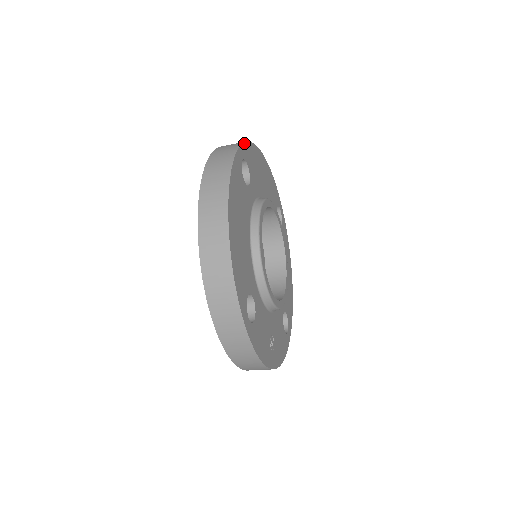
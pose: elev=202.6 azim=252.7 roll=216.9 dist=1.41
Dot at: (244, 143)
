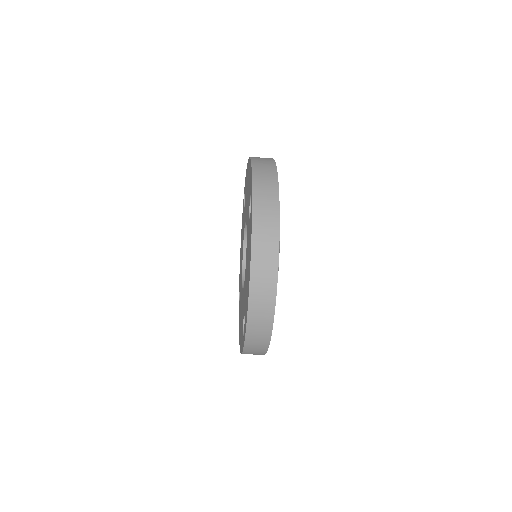
Dot at: occluded
